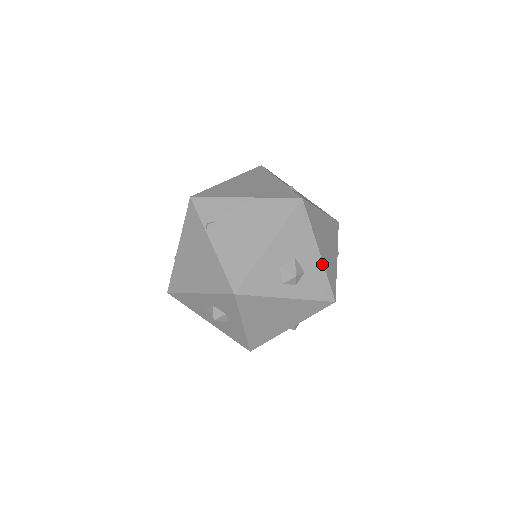
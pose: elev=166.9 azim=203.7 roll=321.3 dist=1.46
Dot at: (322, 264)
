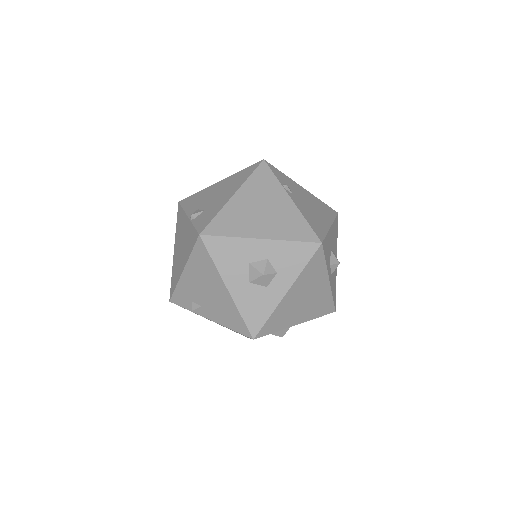
Dot at: (336, 272)
